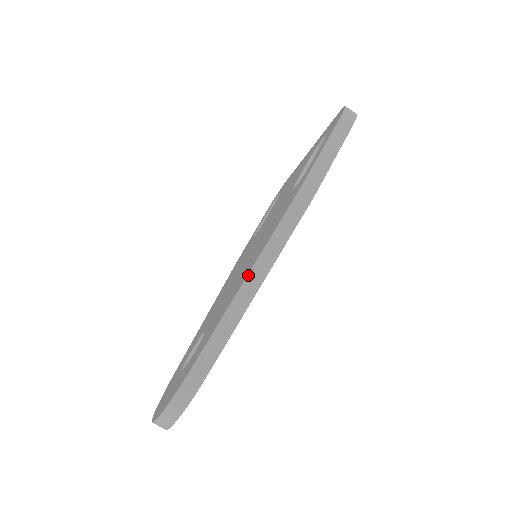
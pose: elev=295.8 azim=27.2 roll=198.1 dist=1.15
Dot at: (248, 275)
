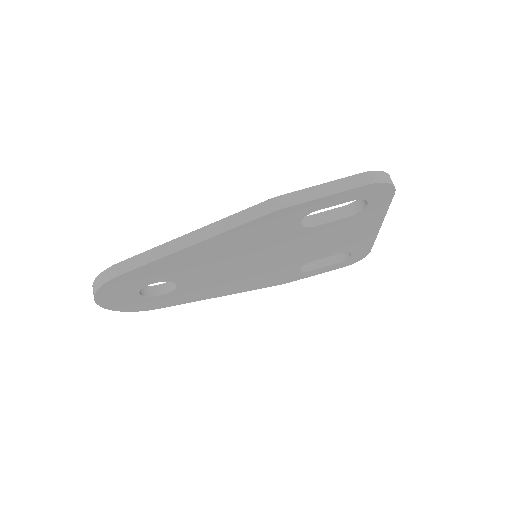
Dot at: (192, 232)
